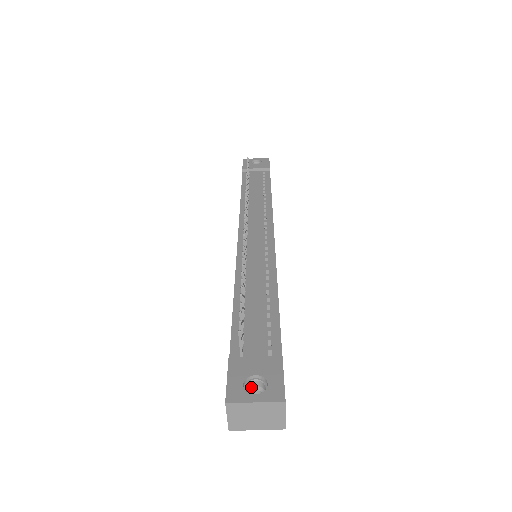
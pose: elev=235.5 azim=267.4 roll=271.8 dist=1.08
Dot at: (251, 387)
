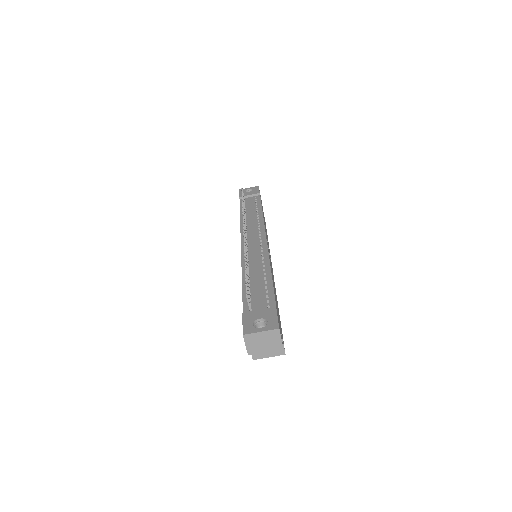
Dot at: (258, 327)
